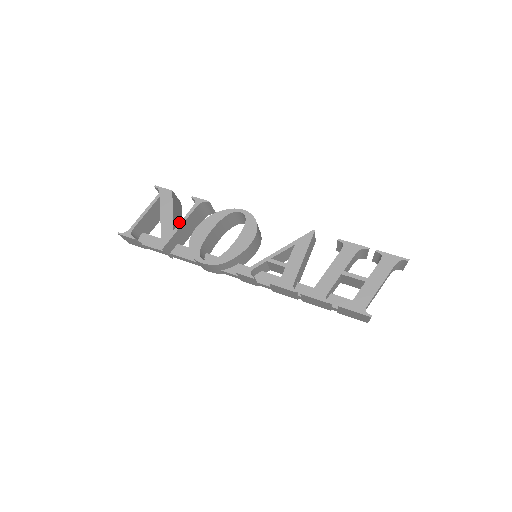
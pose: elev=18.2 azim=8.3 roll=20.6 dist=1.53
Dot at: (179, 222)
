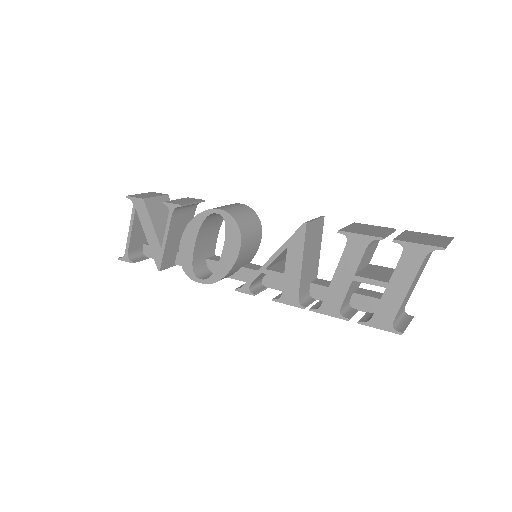
Dot at: occluded
